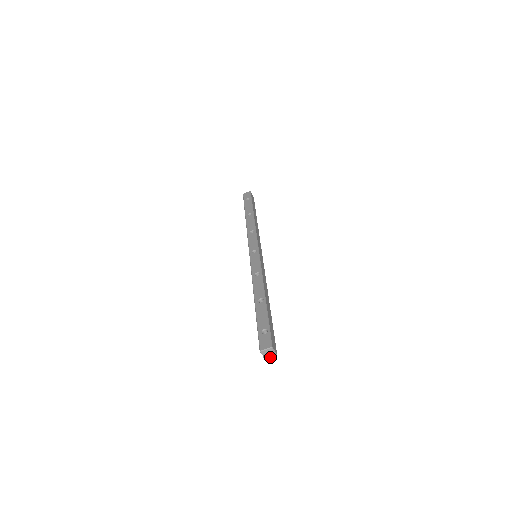
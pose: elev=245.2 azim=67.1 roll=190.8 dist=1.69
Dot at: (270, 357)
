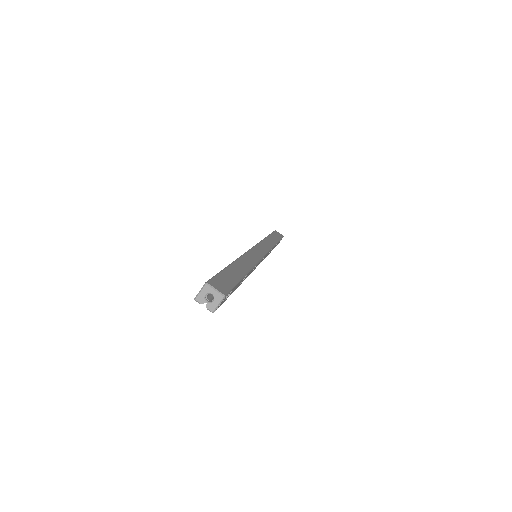
Dot at: (216, 304)
